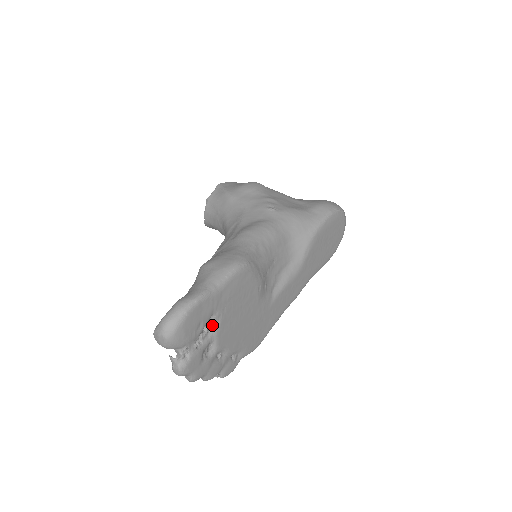
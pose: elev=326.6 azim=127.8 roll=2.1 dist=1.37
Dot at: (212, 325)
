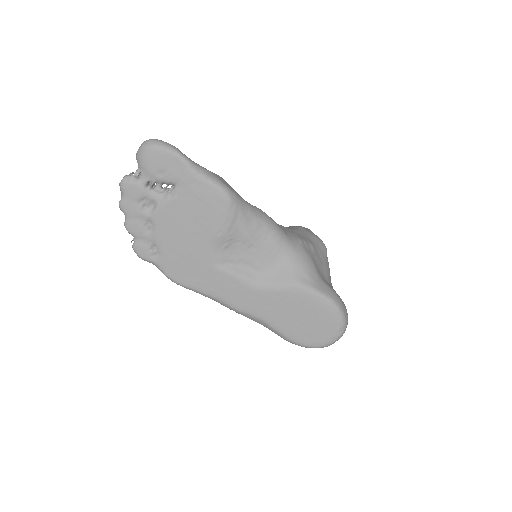
Dot at: (169, 193)
